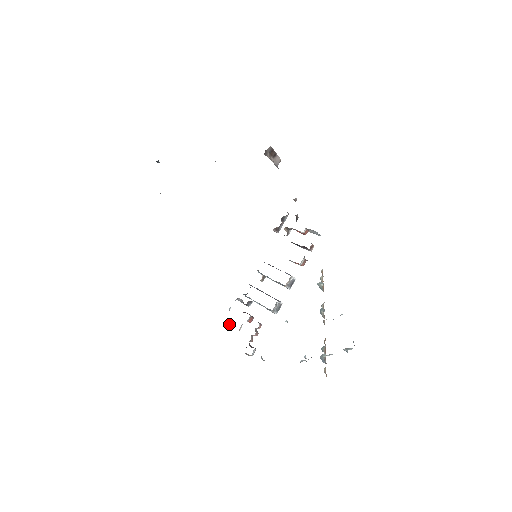
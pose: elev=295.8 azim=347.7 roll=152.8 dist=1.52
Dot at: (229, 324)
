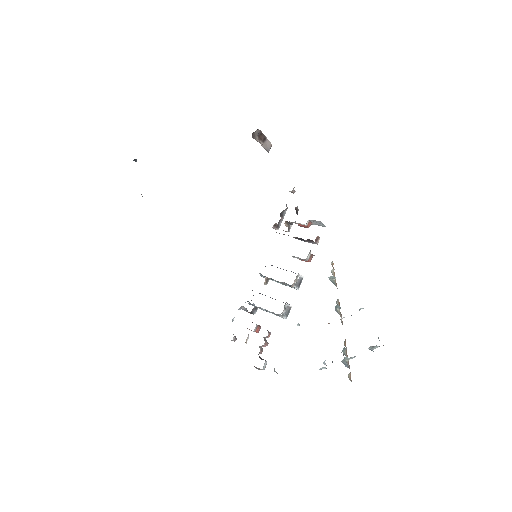
Dot at: (234, 337)
